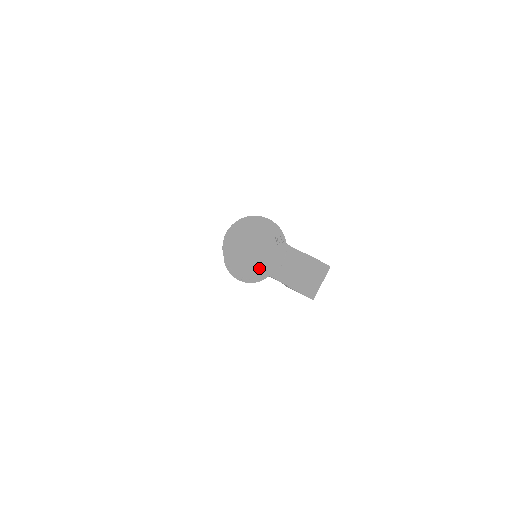
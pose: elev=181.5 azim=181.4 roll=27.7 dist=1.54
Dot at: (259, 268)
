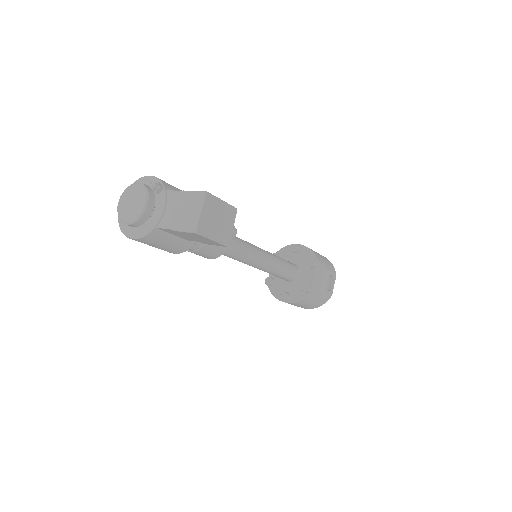
Dot at: (146, 224)
